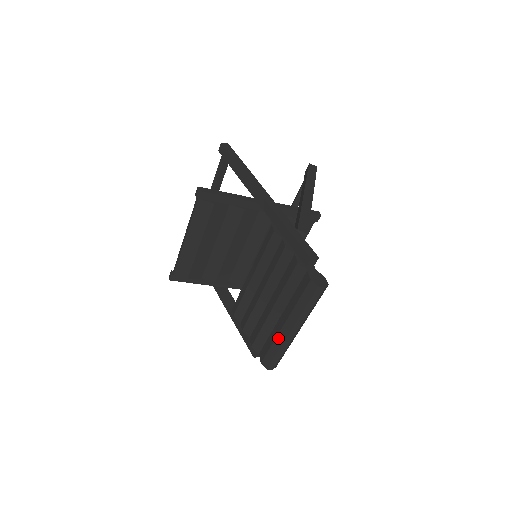
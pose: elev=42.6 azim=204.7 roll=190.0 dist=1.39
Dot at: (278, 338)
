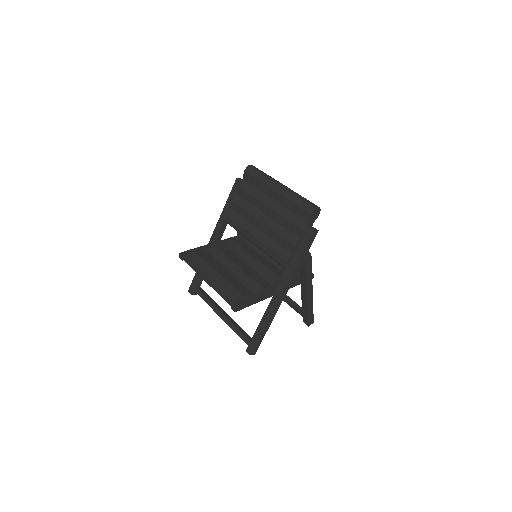
Dot at: (285, 196)
